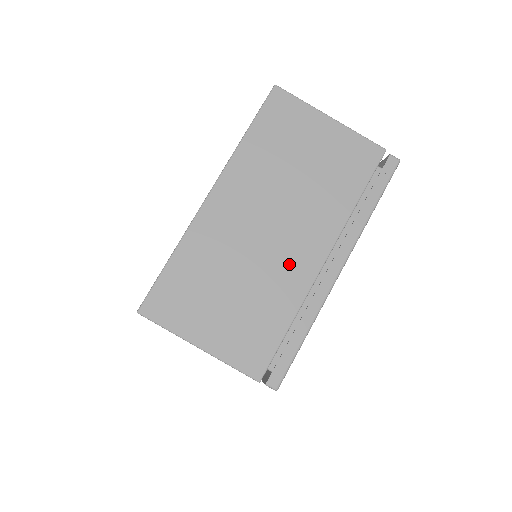
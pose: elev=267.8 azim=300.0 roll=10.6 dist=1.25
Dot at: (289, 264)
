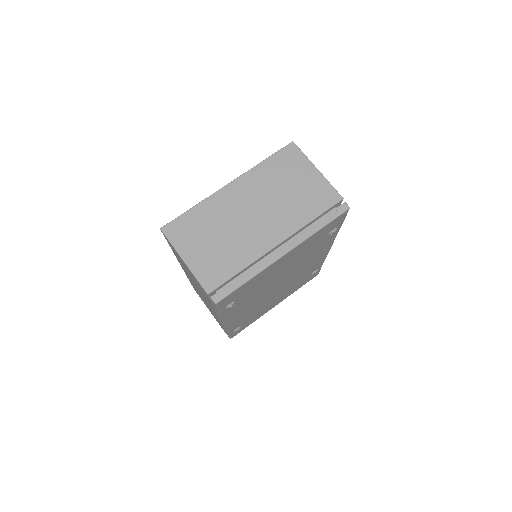
Dot at: (255, 238)
